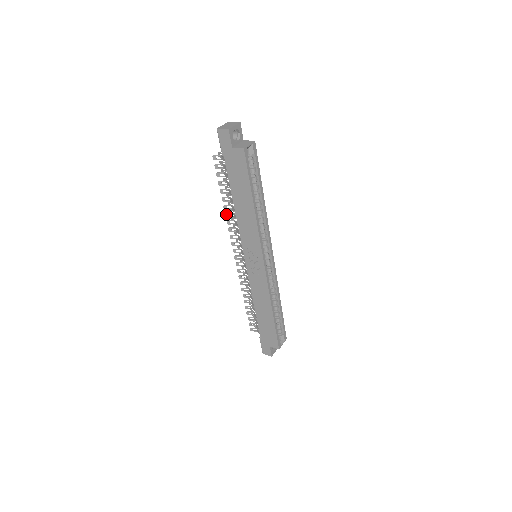
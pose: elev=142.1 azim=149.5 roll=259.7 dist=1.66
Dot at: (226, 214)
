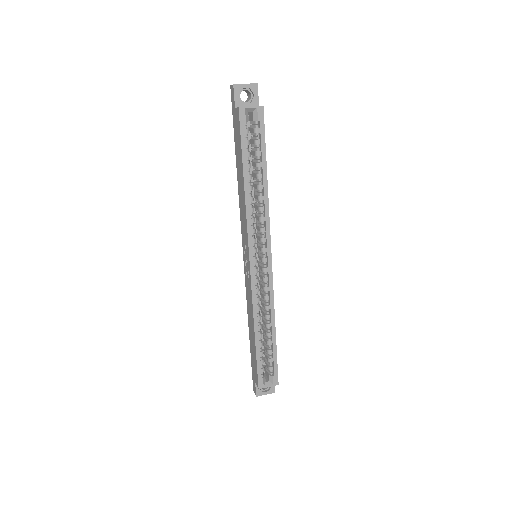
Dot at: occluded
